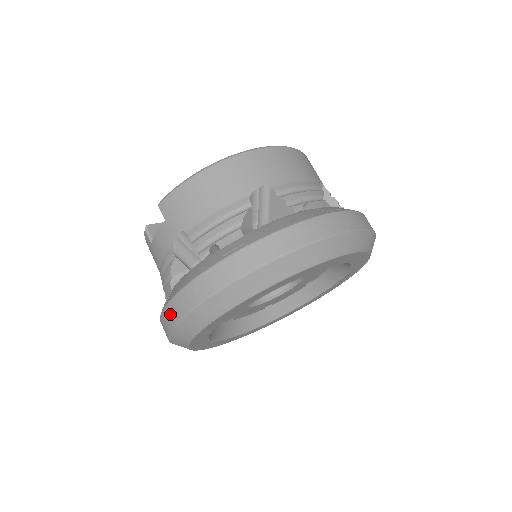
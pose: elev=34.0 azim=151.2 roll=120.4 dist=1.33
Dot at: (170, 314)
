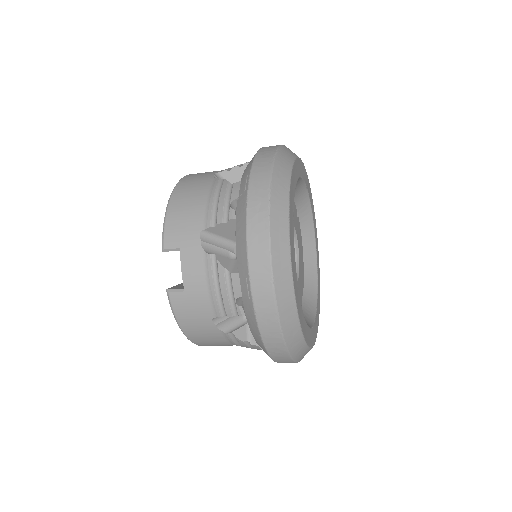
Dot at: (259, 272)
